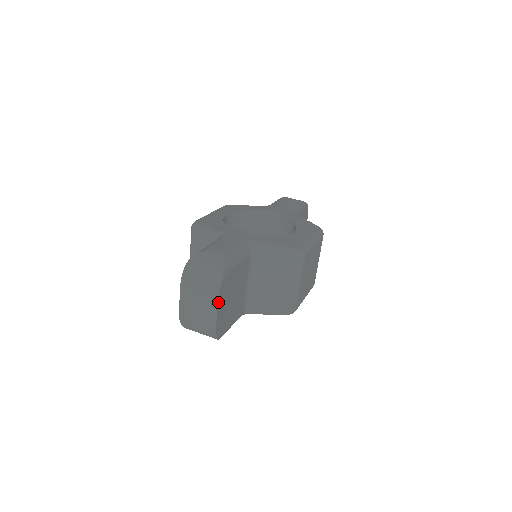
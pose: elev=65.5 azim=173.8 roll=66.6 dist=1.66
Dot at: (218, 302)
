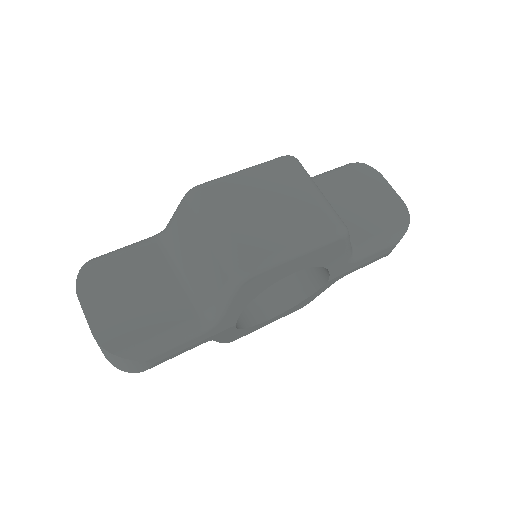
Dot at: (81, 302)
